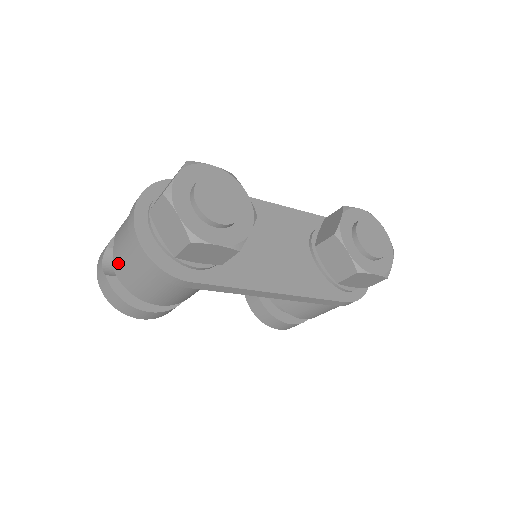
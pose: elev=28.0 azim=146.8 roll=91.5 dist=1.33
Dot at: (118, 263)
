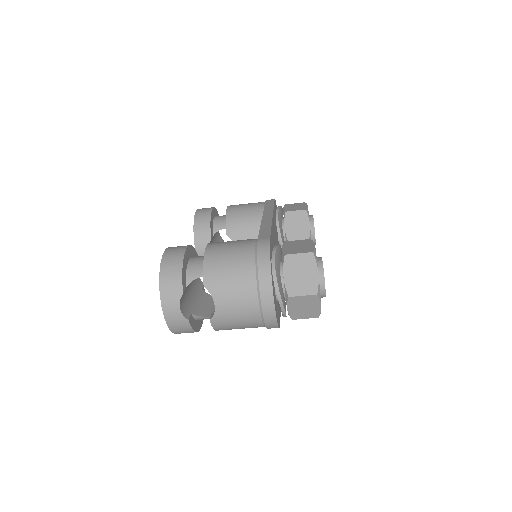
Dot at: (223, 319)
